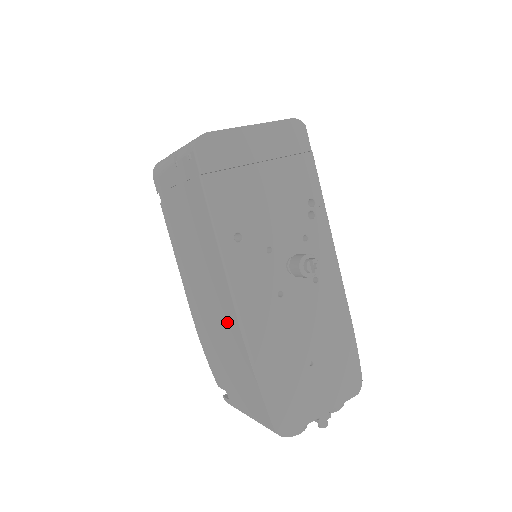
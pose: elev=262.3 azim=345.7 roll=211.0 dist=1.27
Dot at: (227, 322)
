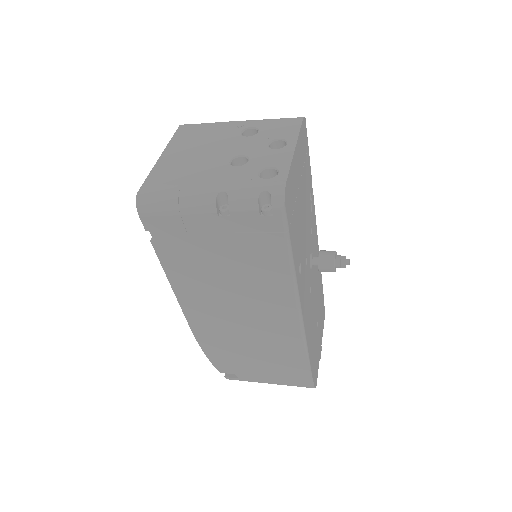
Dot at: (278, 336)
